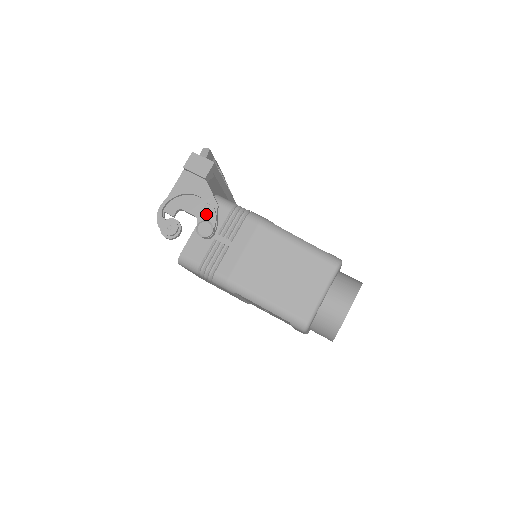
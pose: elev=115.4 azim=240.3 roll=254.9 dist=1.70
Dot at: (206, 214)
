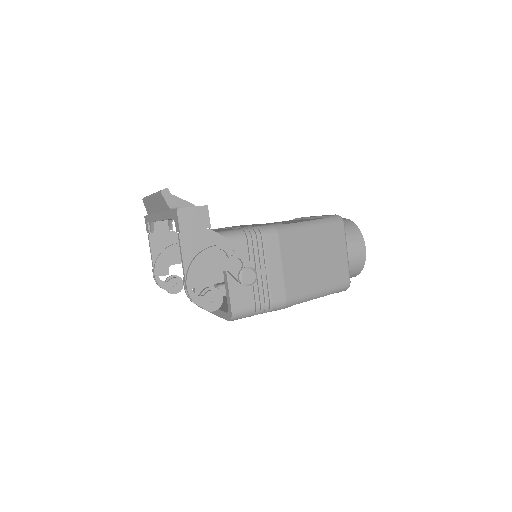
Dot at: (234, 261)
